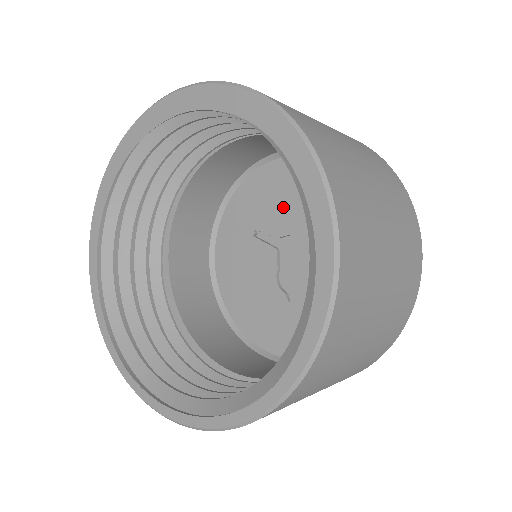
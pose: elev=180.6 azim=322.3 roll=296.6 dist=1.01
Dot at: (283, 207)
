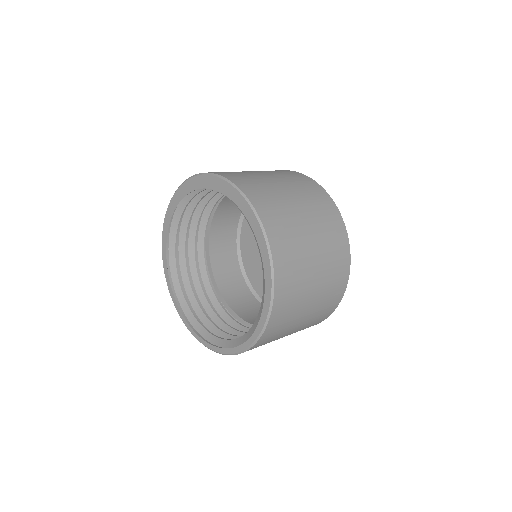
Dot at: occluded
